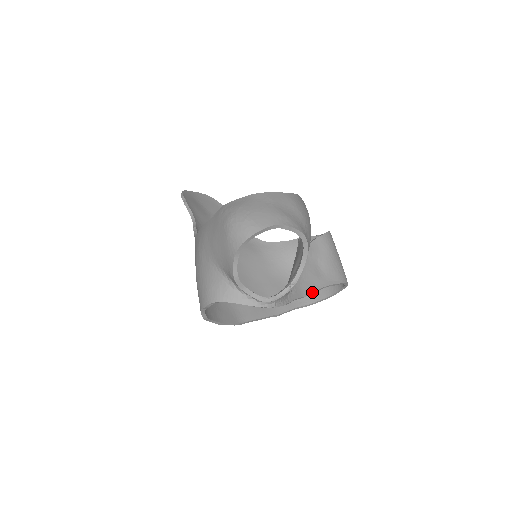
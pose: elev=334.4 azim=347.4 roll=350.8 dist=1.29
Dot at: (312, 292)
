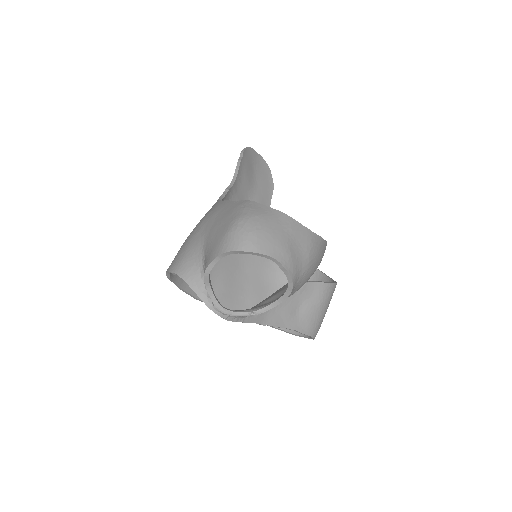
Dot at: (274, 326)
